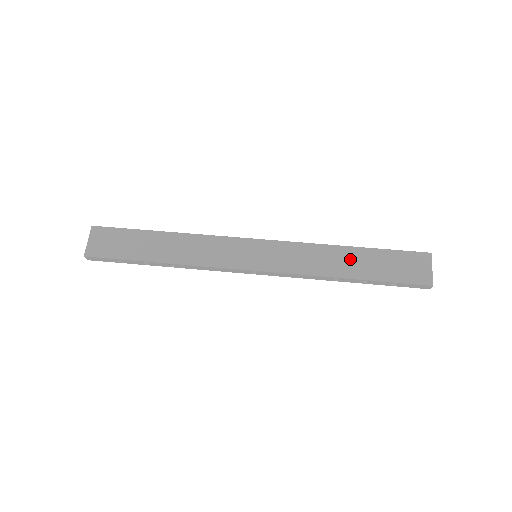
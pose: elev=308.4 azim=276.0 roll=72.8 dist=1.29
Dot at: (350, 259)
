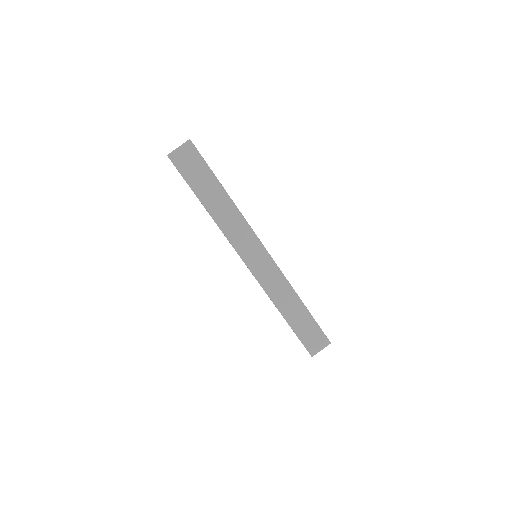
Dot at: (295, 308)
